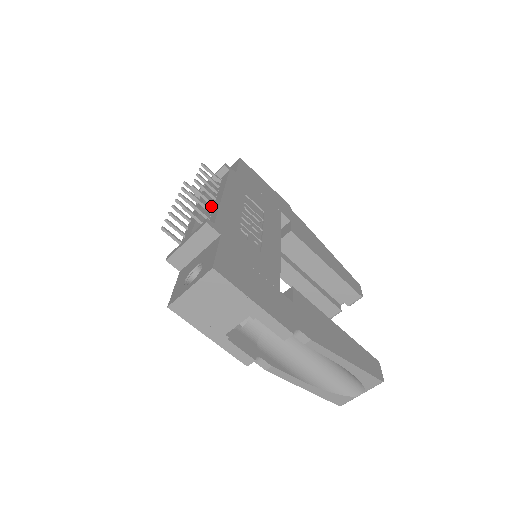
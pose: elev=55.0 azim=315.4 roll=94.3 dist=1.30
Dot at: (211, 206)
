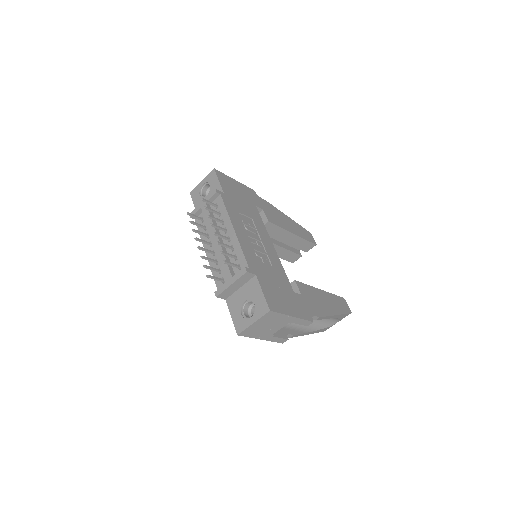
Dot at: (227, 240)
